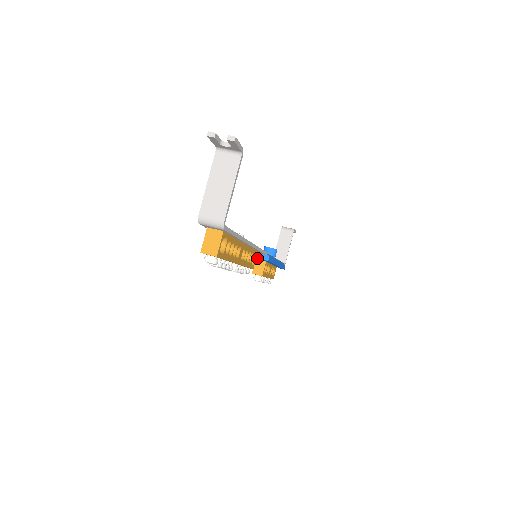
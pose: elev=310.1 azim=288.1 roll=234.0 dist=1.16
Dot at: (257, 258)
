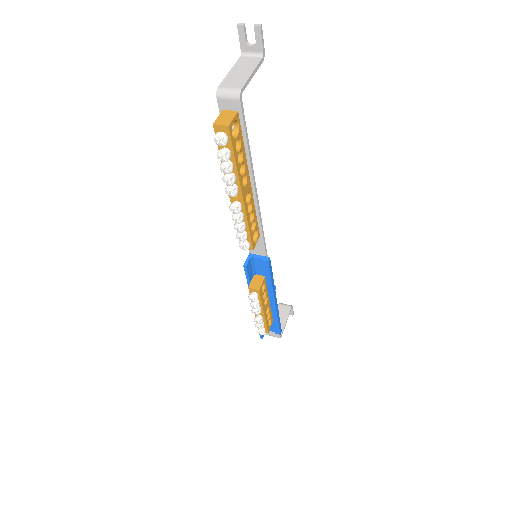
Dot at: (255, 274)
